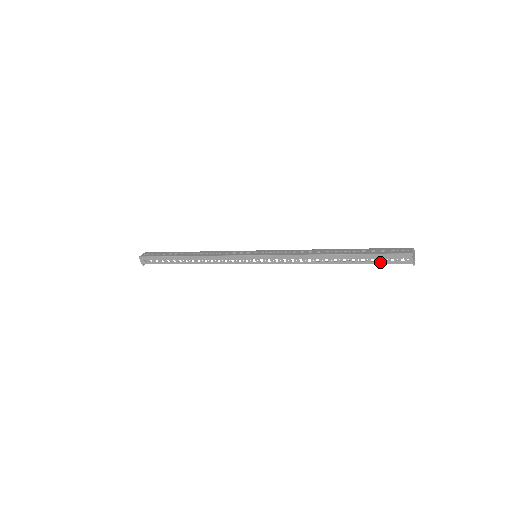
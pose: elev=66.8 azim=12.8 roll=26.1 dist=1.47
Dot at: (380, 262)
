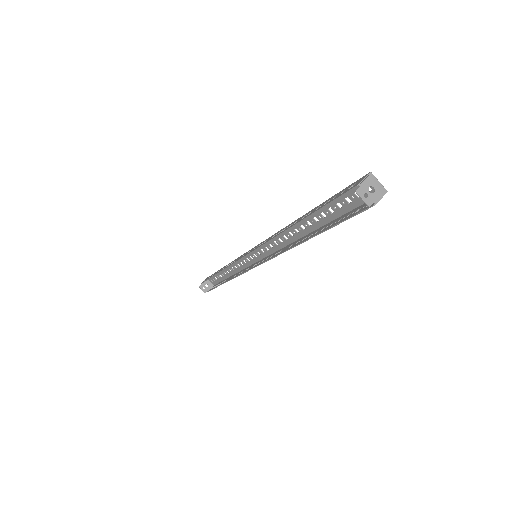
Dot at: (329, 202)
